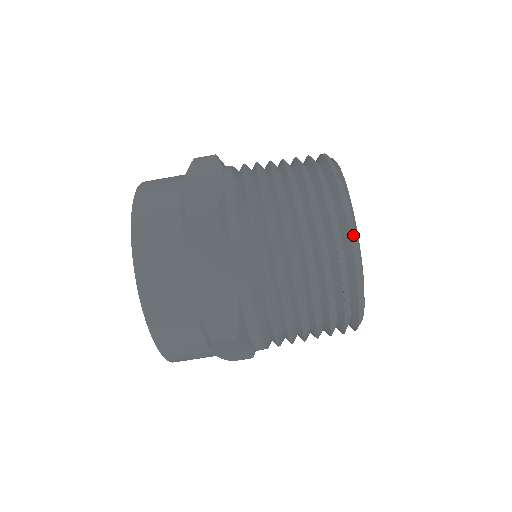
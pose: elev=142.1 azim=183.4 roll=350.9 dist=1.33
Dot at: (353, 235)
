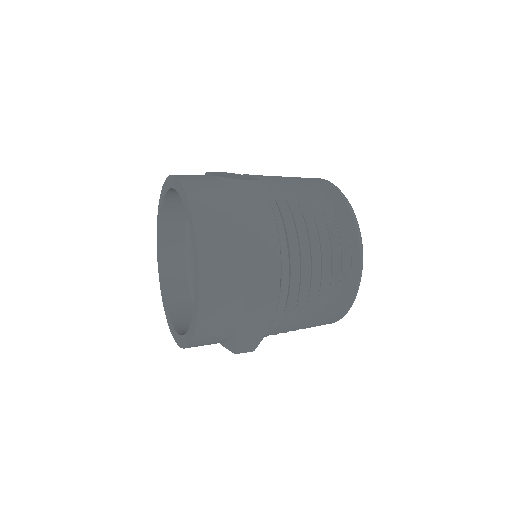
Dot at: (356, 293)
